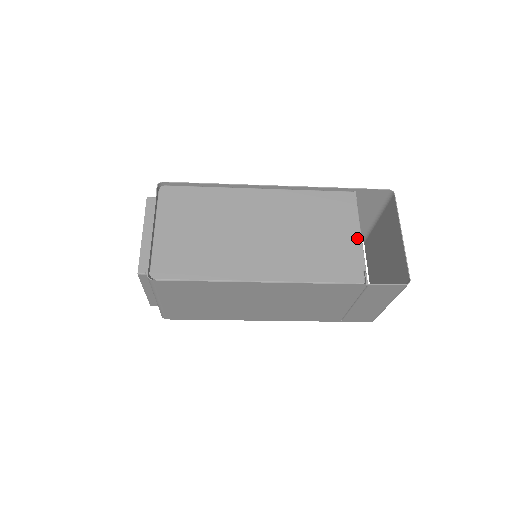
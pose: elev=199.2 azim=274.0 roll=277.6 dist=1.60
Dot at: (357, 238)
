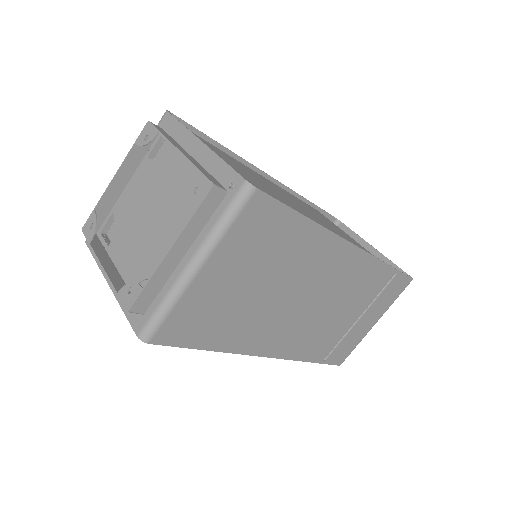
Dot at: (354, 240)
